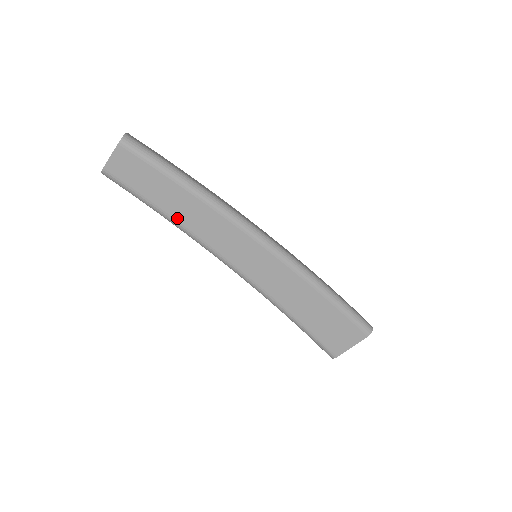
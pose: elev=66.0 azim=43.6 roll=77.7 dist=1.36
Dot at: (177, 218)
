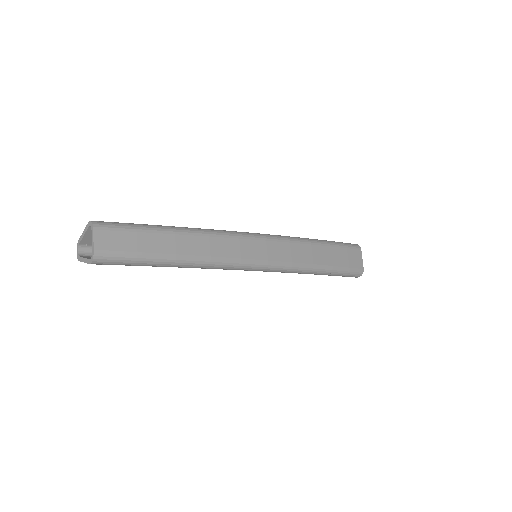
Dot at: occluded
